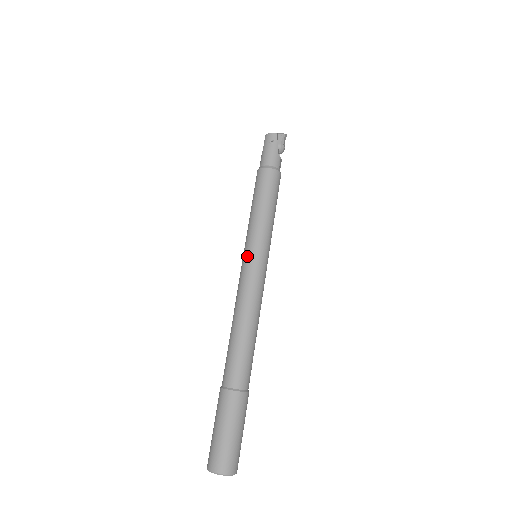
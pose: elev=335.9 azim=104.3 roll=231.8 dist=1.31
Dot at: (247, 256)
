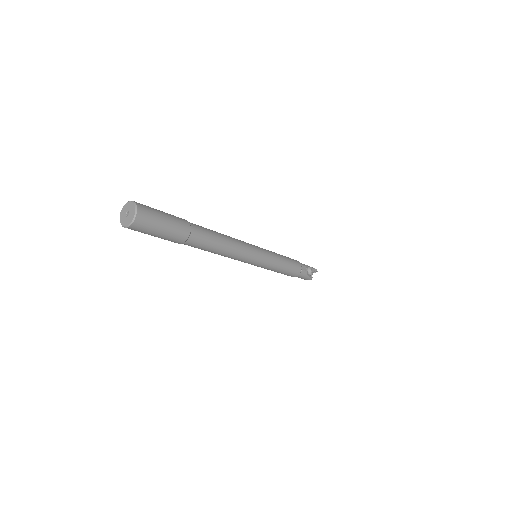
Dot at: occluded
